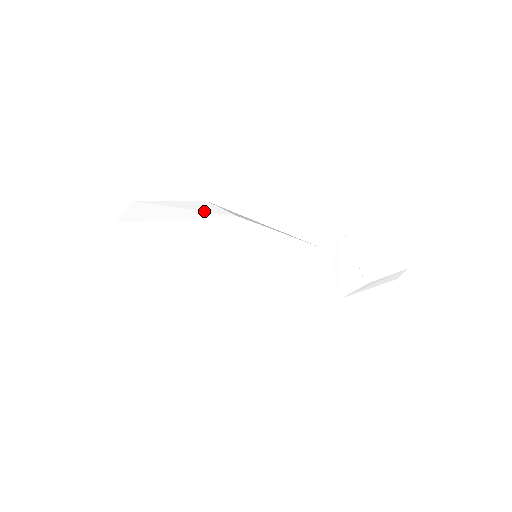
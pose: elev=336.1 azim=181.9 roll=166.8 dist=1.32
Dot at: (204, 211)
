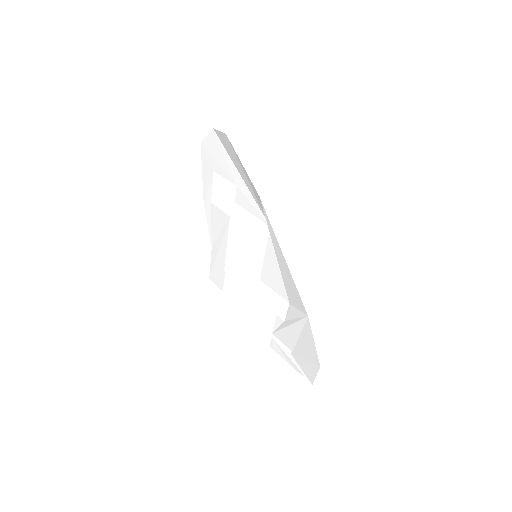
Dot at: (257, 197)
